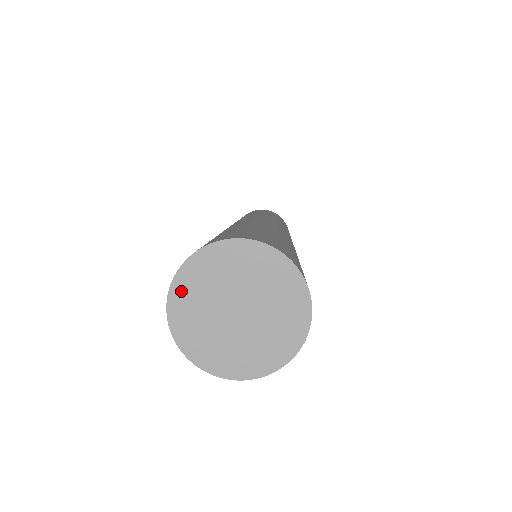
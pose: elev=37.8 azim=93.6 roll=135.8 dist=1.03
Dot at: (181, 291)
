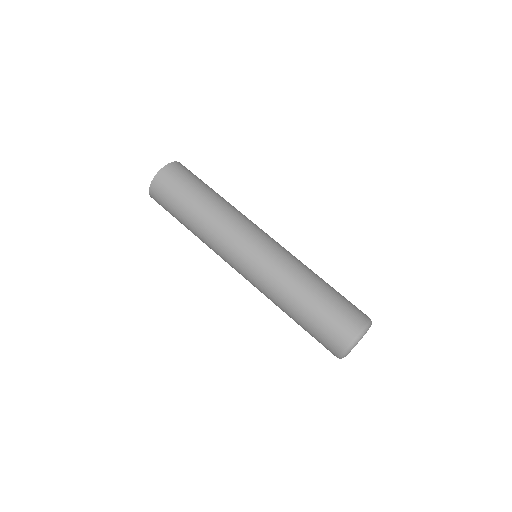
Dot at: occluded
